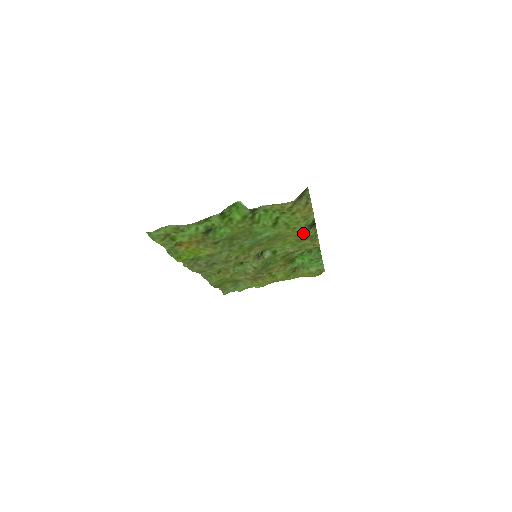
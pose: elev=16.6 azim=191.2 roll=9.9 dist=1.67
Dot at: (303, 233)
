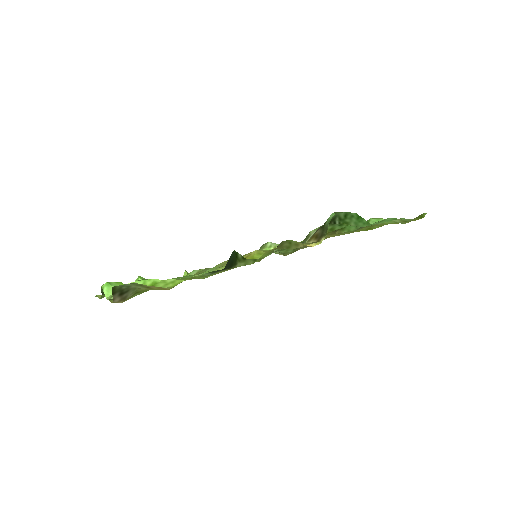
Dot at: occluded
